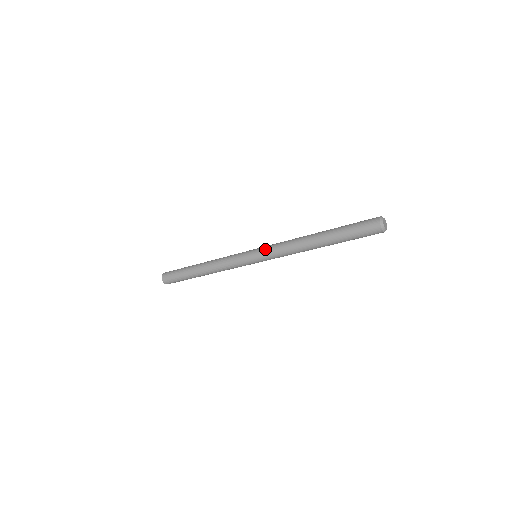
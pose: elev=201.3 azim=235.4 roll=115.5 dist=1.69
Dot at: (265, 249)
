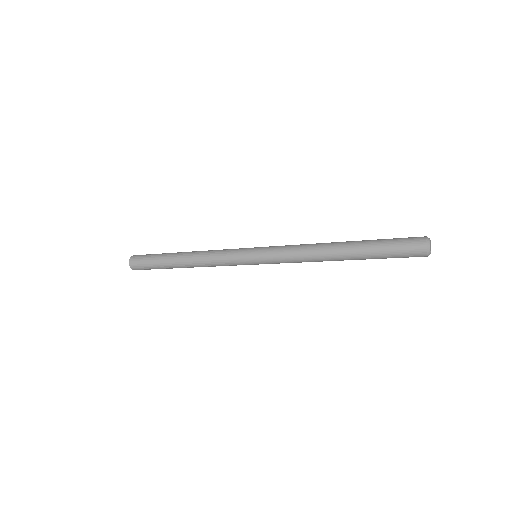
Dot at: (270, 253)
